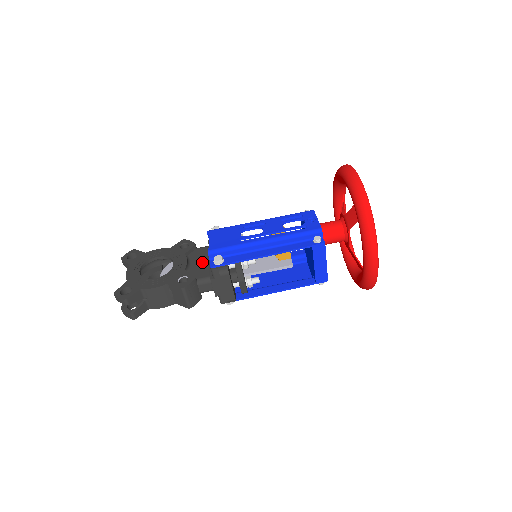
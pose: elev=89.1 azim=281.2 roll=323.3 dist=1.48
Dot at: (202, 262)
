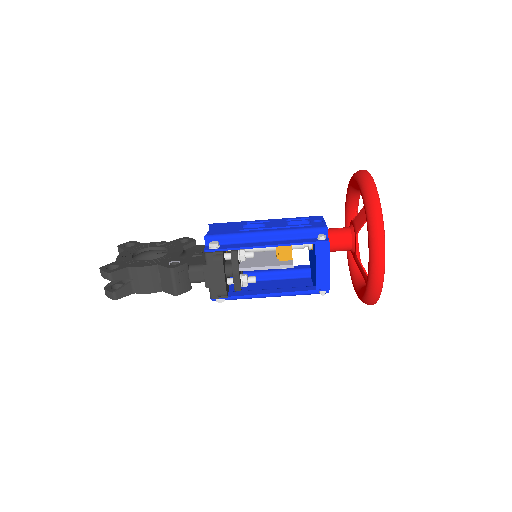
Dot at: (198, 254)
